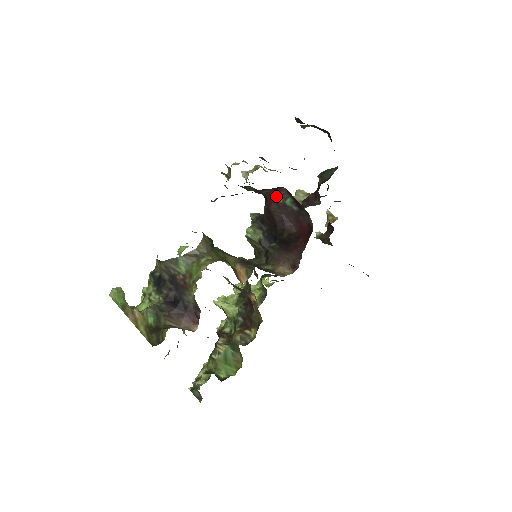
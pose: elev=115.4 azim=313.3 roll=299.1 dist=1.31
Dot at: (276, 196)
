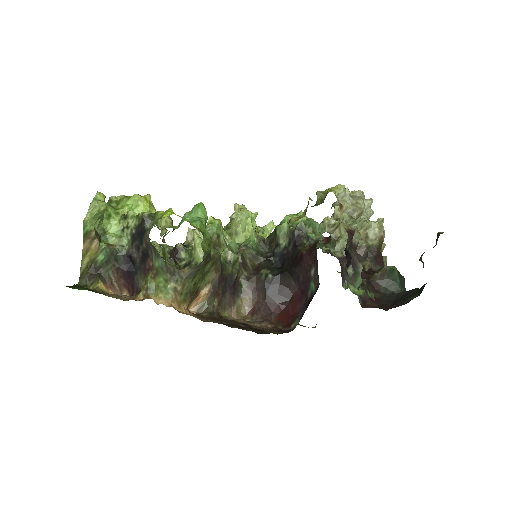
Dot at: (315, 268)
